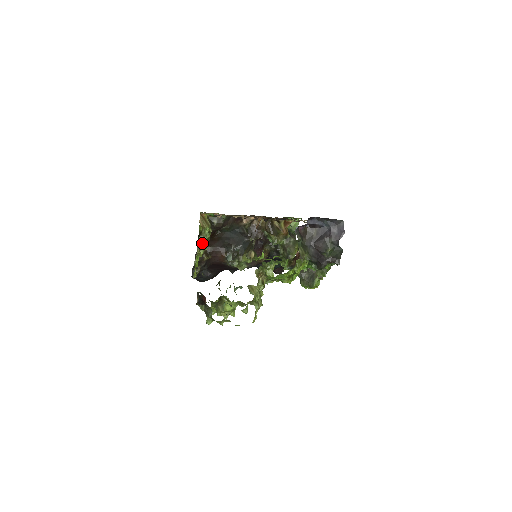
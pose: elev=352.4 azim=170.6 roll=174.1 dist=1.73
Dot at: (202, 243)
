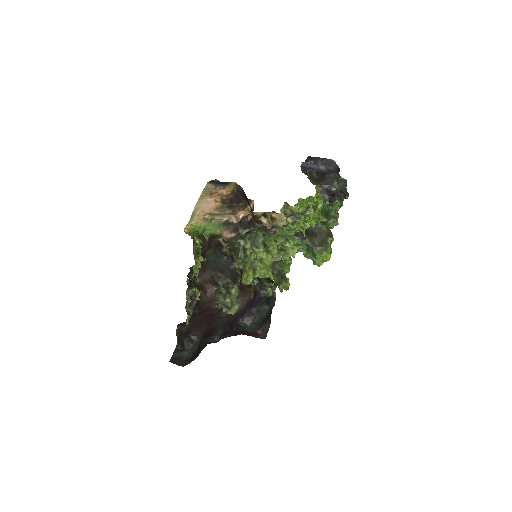
Dot at: (198, 251)
